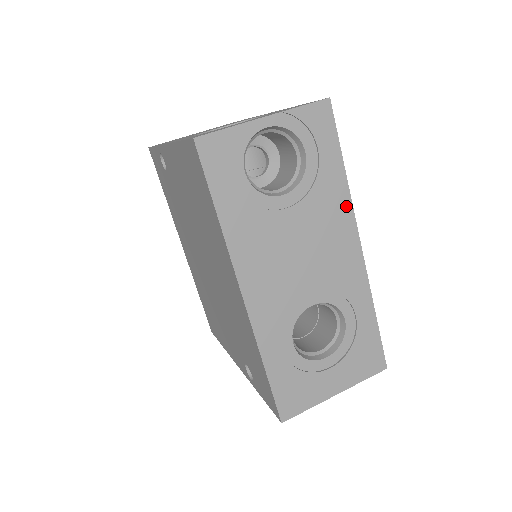
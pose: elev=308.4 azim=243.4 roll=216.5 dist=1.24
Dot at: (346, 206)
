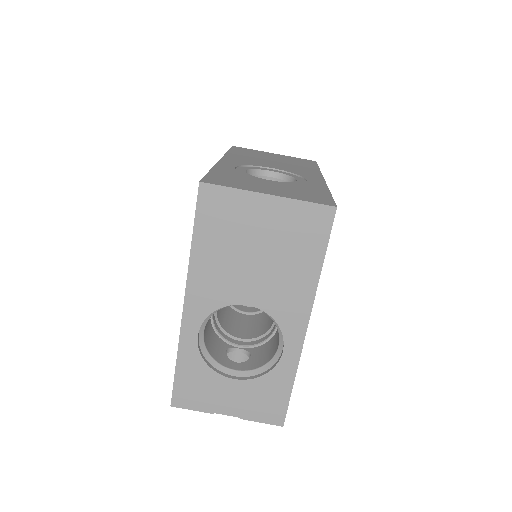
Dot at: occluded
